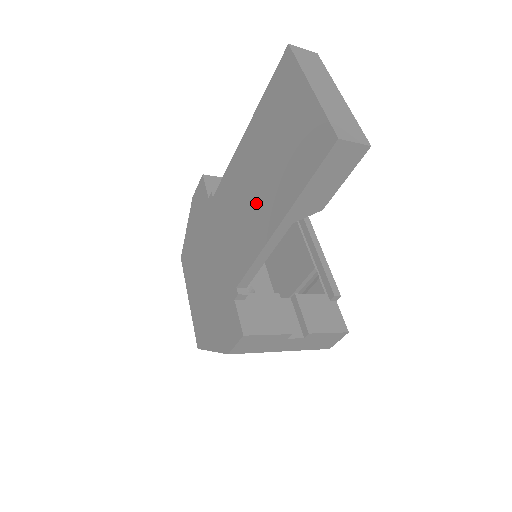
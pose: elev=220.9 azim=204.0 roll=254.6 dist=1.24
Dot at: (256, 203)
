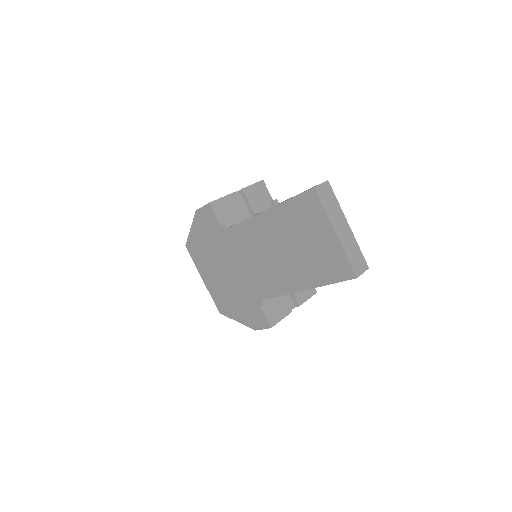
Dot at: (281, 265)
